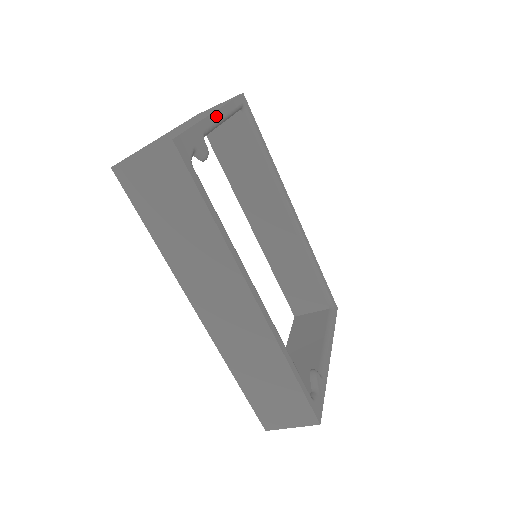
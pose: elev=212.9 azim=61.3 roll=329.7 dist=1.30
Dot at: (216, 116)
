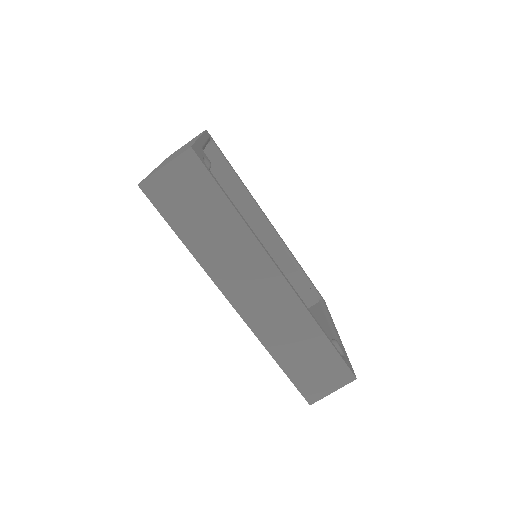
Dot at: (202, 140)
